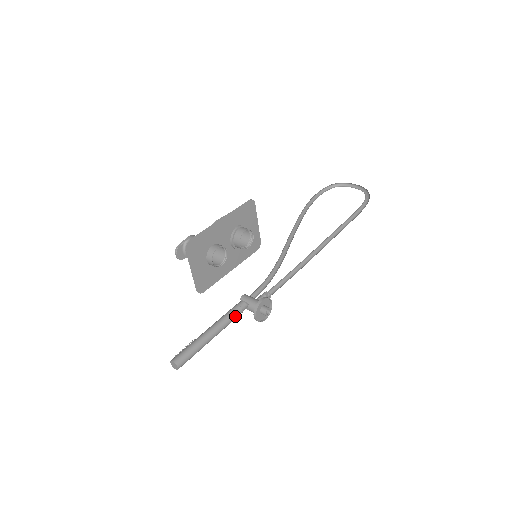
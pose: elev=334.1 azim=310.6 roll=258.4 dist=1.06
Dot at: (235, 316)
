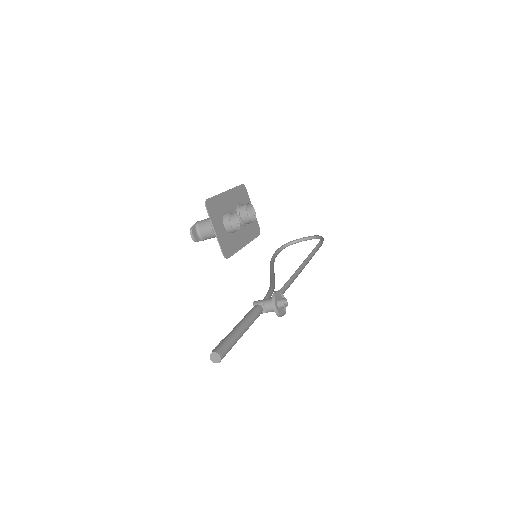
Dot at: (255, 315)
